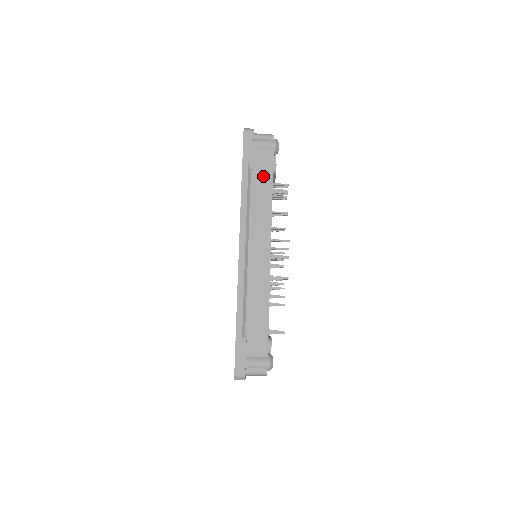
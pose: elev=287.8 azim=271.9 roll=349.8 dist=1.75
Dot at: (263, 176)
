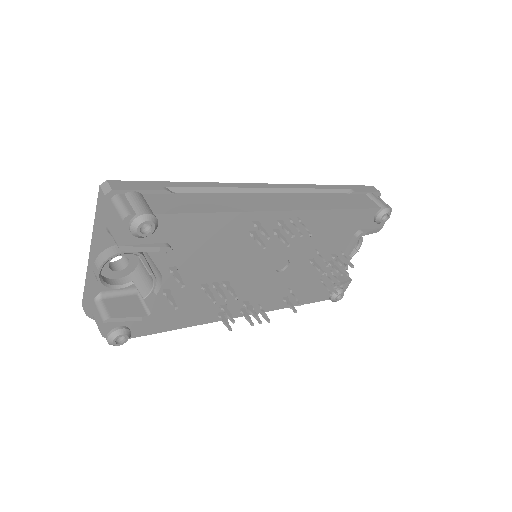
Dot at: (352, 202)
